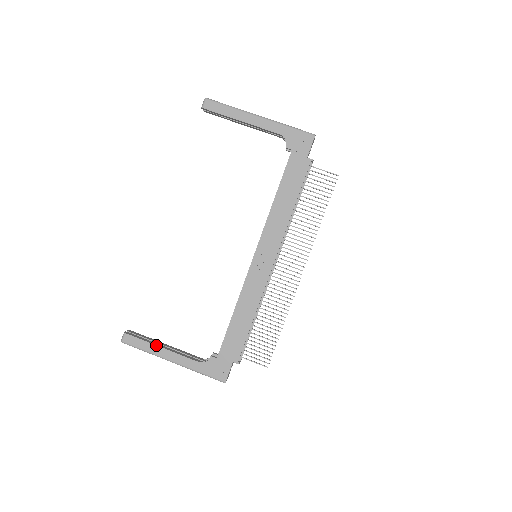
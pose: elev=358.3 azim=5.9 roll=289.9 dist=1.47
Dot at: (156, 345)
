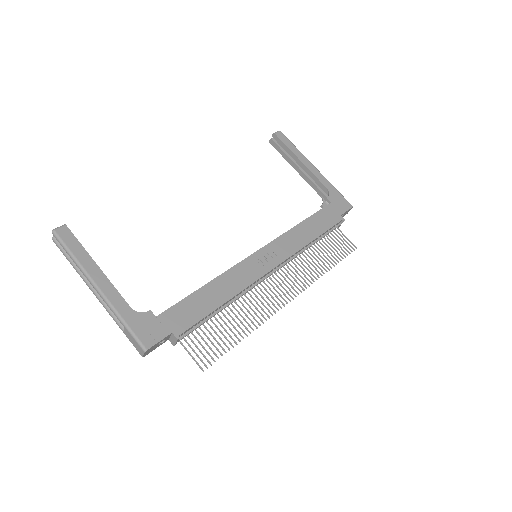
Dot at: occluded
